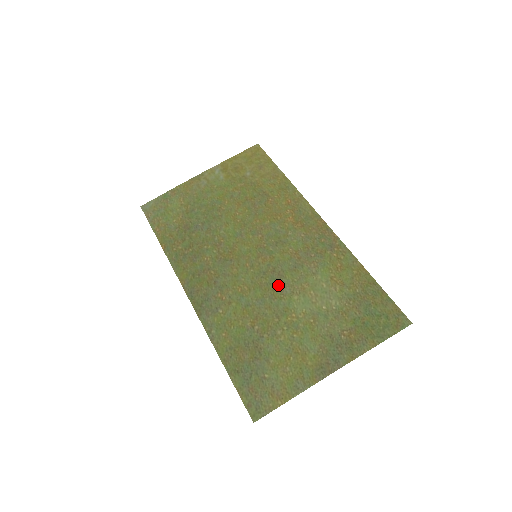
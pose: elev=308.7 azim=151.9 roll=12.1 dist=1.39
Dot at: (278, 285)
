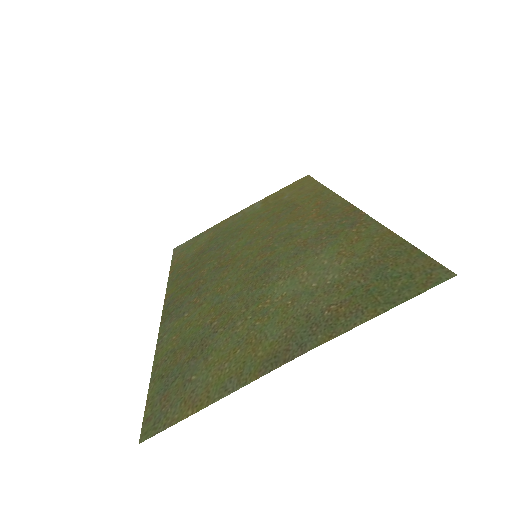
Dot at: (265, 275)
